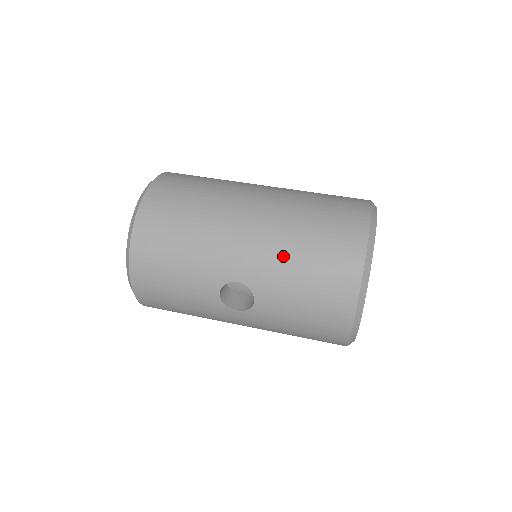
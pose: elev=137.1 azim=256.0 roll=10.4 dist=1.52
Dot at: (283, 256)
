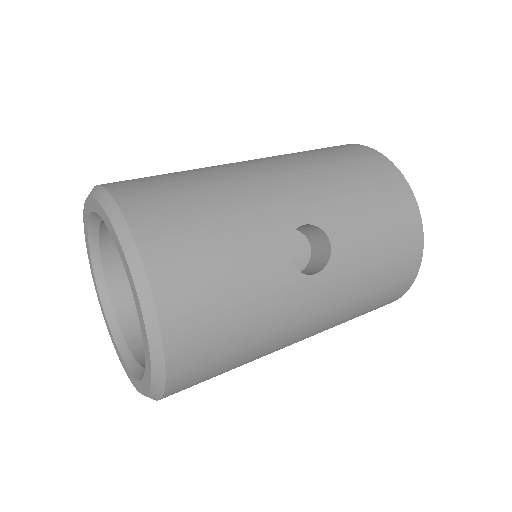
Dot at: (326, 178)
